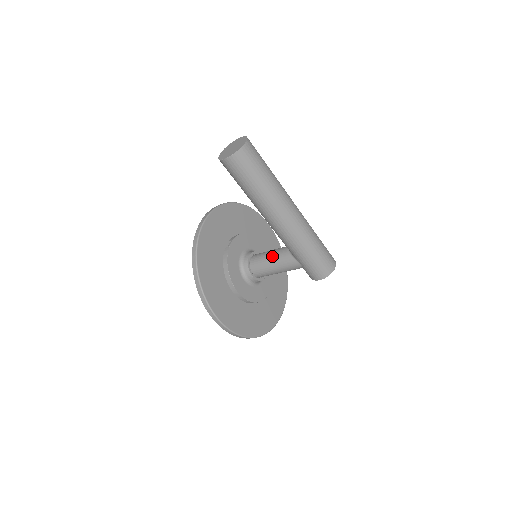
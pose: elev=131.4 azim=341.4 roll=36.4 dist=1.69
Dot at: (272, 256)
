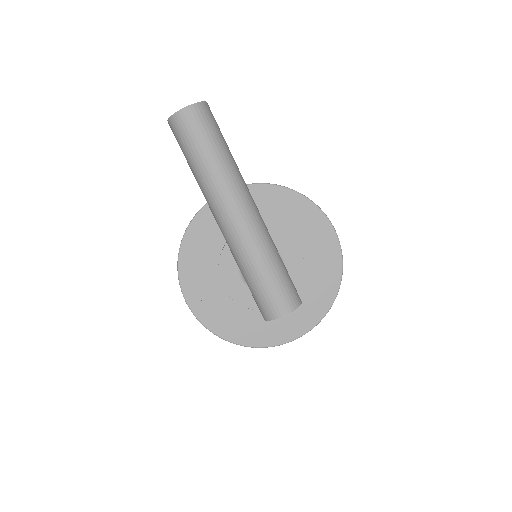
Dot at: occluded
